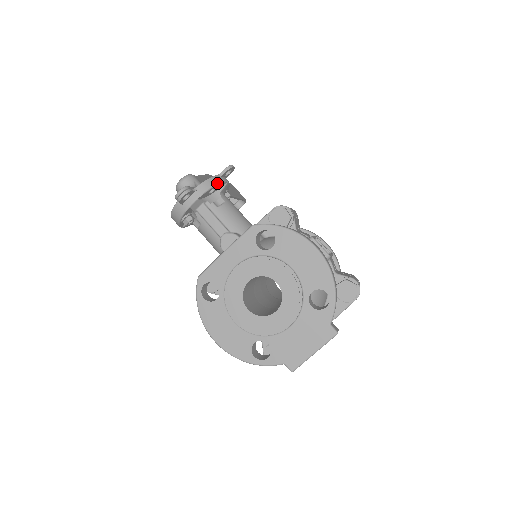
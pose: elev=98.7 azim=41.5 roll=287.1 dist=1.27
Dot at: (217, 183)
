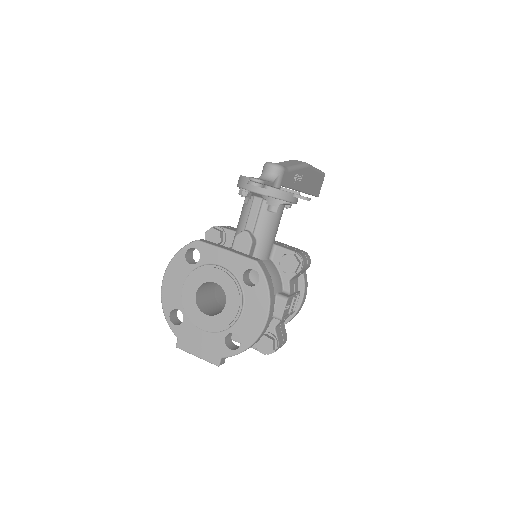
Dot at: (285, 199)
